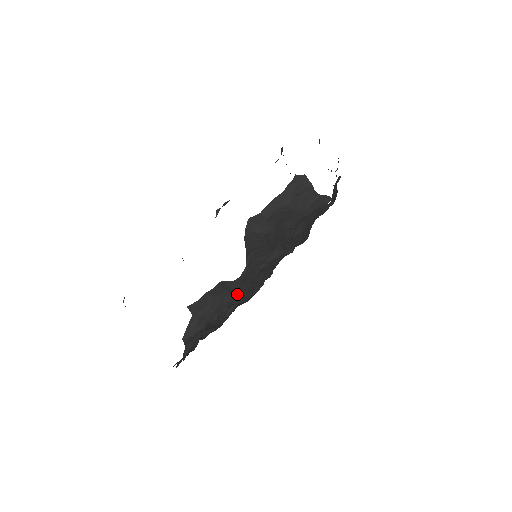
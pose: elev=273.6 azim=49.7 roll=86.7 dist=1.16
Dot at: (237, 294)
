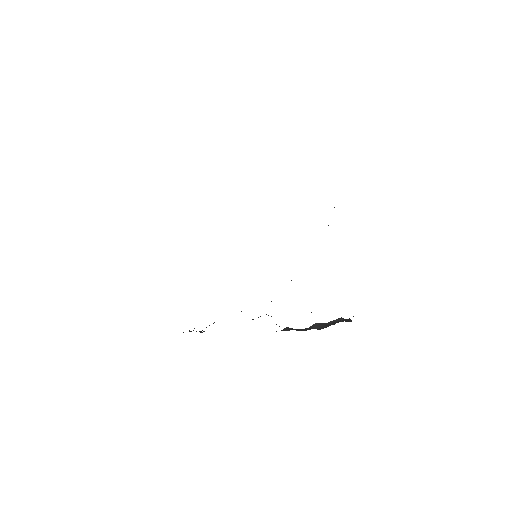
Dot at: occluded
